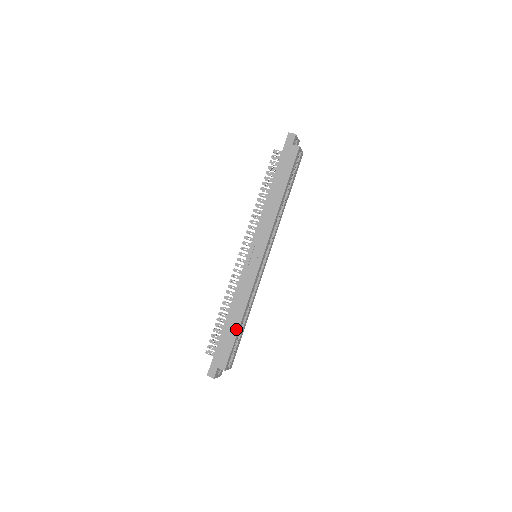
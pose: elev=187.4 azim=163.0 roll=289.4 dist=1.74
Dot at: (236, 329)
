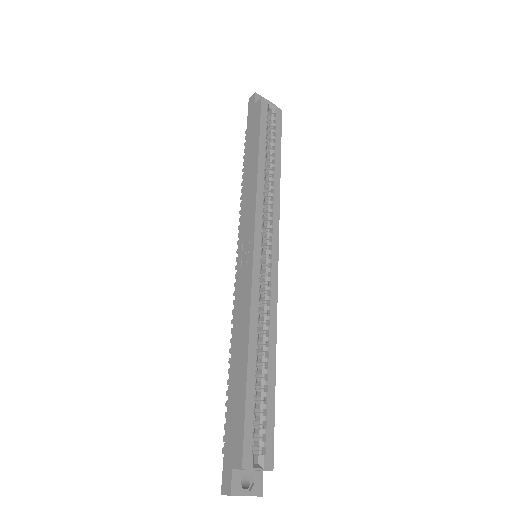
Dot at: (243, 377)
